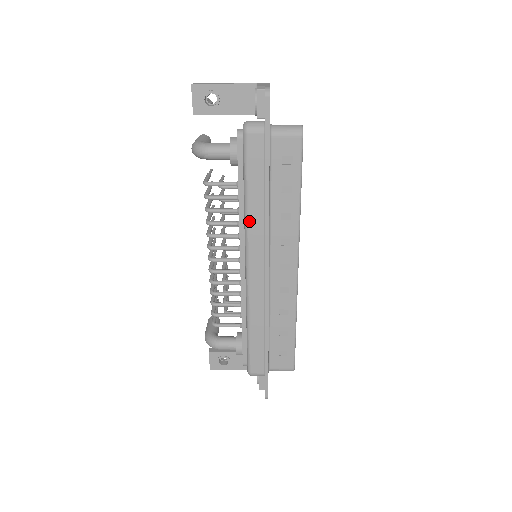
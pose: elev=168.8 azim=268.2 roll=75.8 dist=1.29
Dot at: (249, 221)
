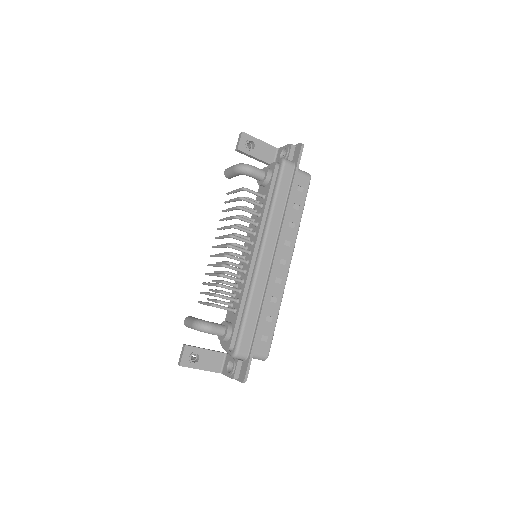
Dot at: (272, 219)
